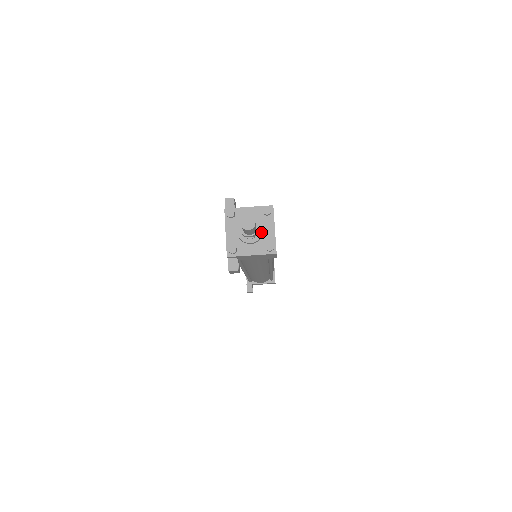
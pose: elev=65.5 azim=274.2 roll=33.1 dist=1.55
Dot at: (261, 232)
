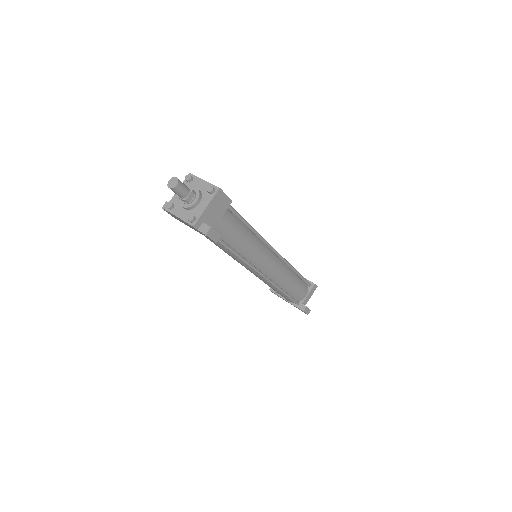
Dot at: (196, 189)
